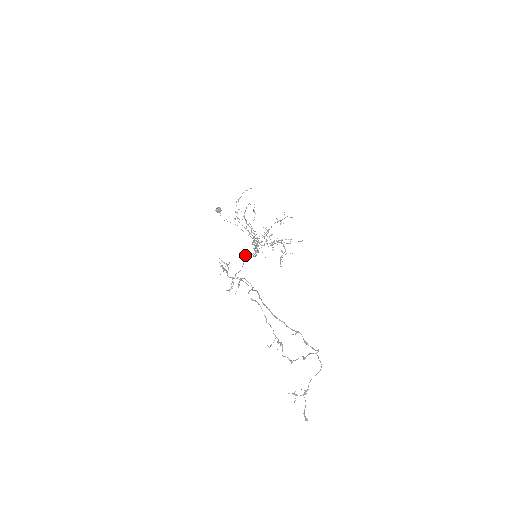
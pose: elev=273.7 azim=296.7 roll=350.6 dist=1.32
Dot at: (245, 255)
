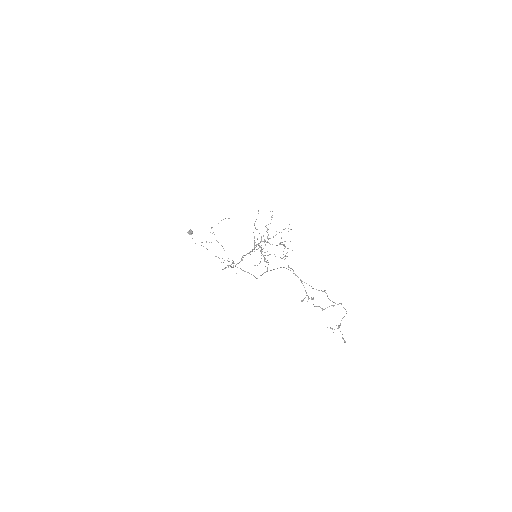
Dot at: (233, 261)
